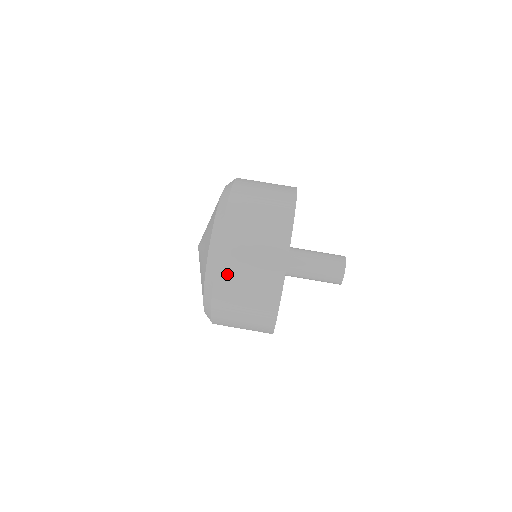
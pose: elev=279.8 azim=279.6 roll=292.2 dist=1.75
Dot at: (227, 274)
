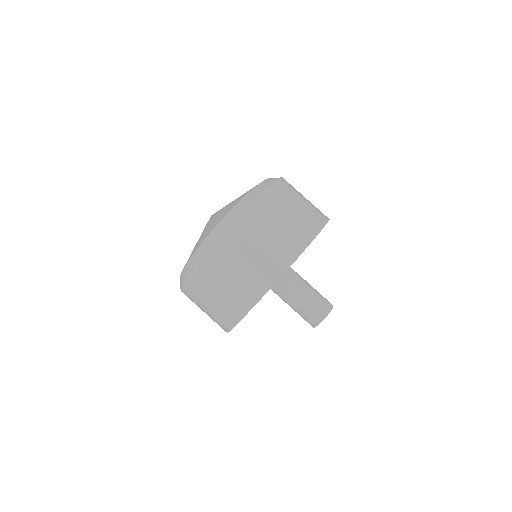
Dot at: (196, 285)
